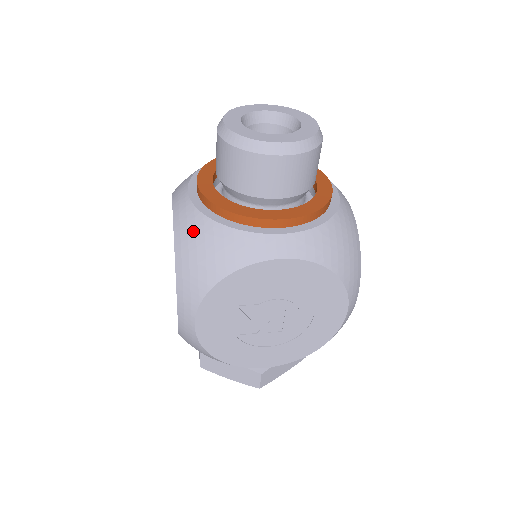
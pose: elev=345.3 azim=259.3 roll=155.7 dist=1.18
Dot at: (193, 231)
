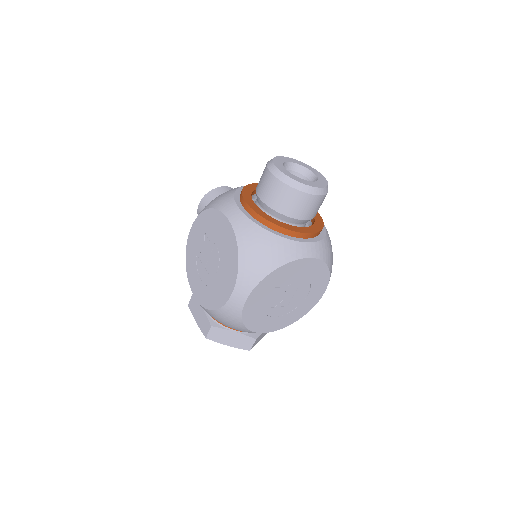
Dot at: (254, 237)
